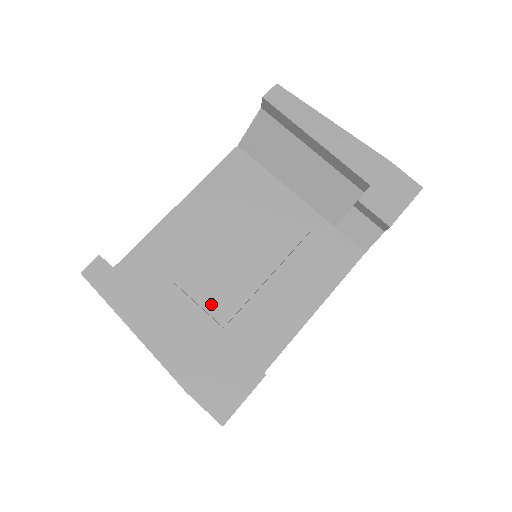
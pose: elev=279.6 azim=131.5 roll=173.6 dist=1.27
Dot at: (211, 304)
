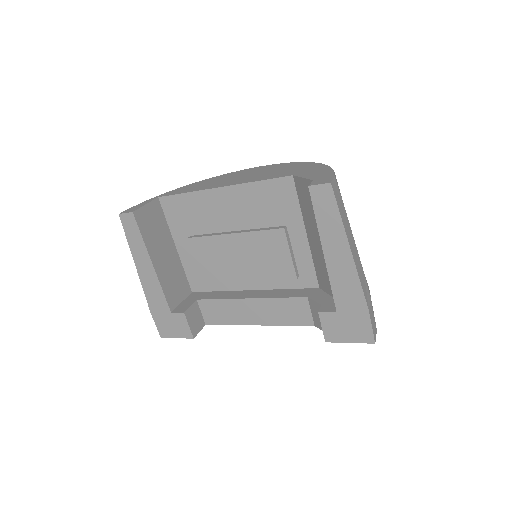
Dot at: (203, 266)
